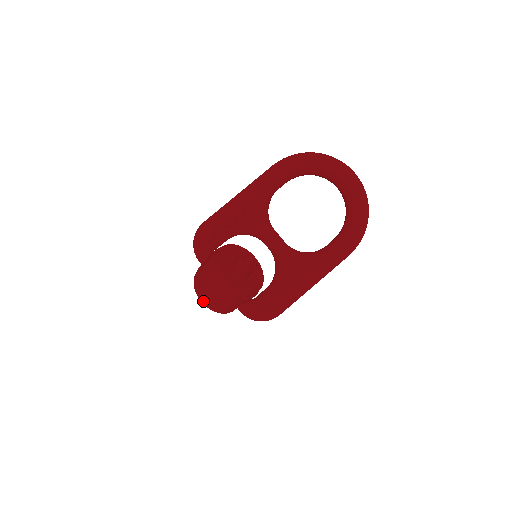
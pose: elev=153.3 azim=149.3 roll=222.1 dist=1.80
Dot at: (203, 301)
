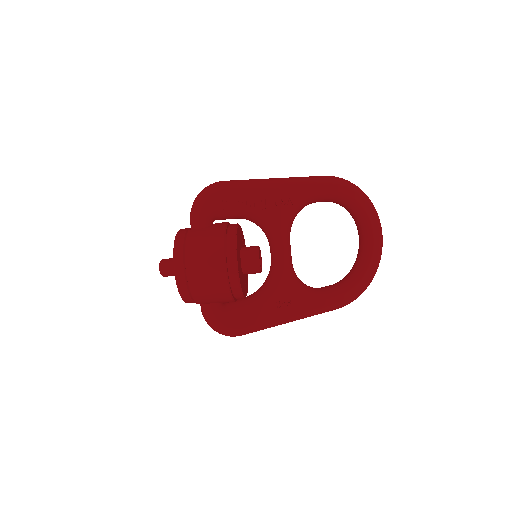
Dot at: (179, 274)
